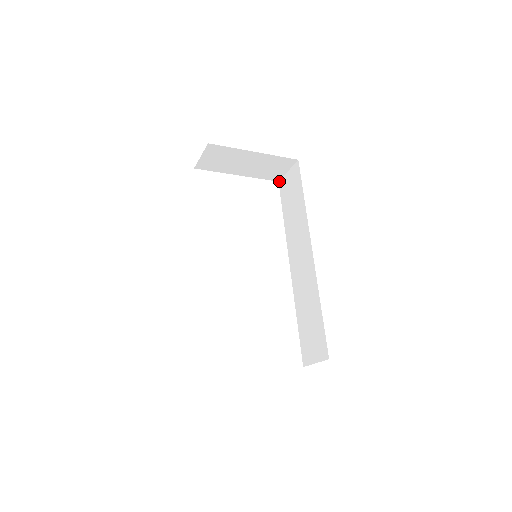
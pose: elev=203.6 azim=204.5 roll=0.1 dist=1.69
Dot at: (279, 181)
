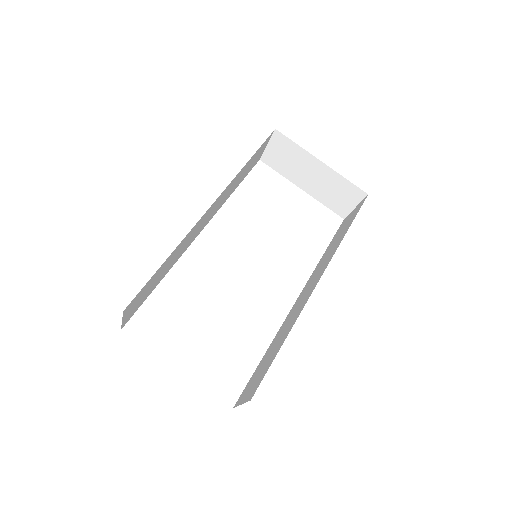
Dot at: (344, 218)
